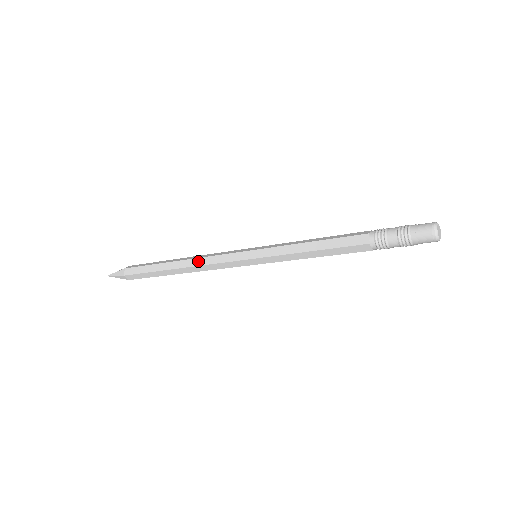
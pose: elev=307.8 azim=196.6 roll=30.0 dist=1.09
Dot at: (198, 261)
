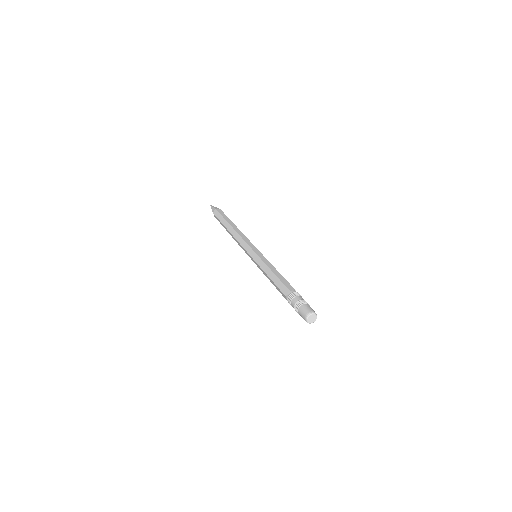
Dot at: (236, 235)
